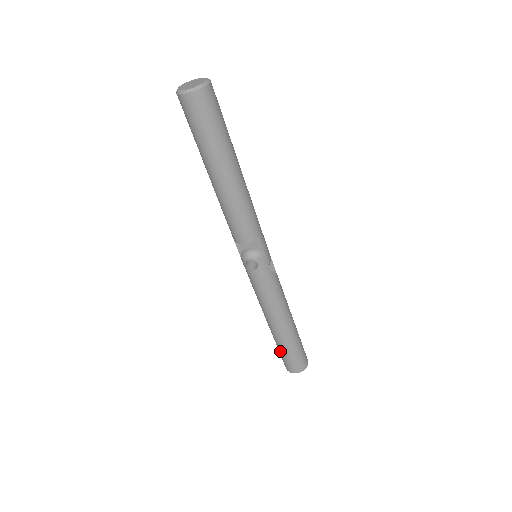
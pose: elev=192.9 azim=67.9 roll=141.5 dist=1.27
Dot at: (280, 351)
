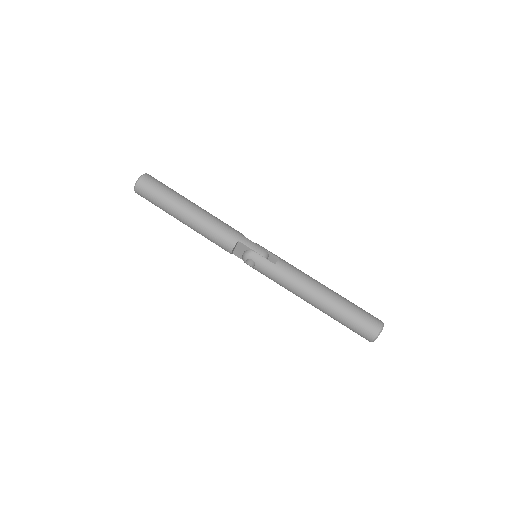
Dot at: occluded
